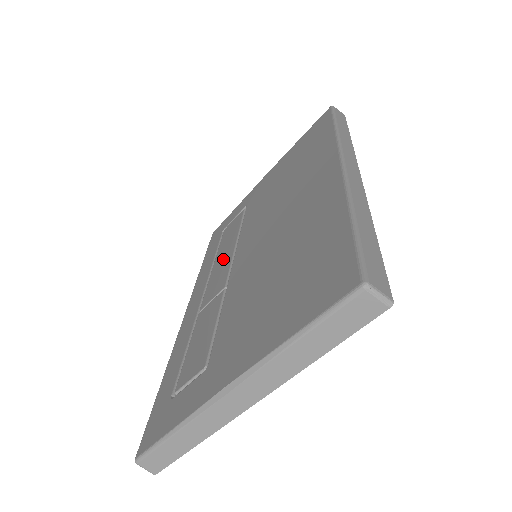
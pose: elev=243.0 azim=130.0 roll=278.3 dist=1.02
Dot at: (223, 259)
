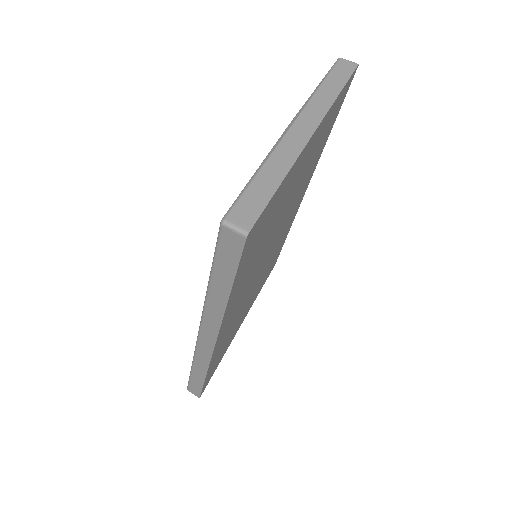
Dot at: occluded
